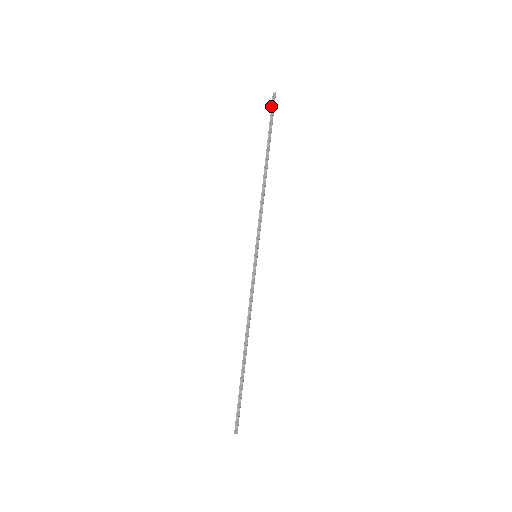
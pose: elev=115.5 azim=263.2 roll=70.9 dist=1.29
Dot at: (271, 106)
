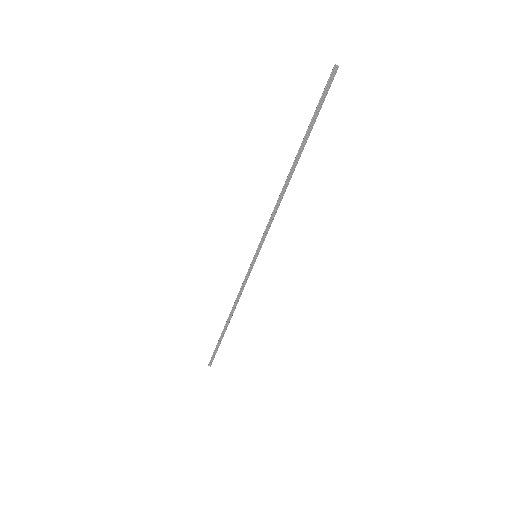
Dot at: (324, 88)
